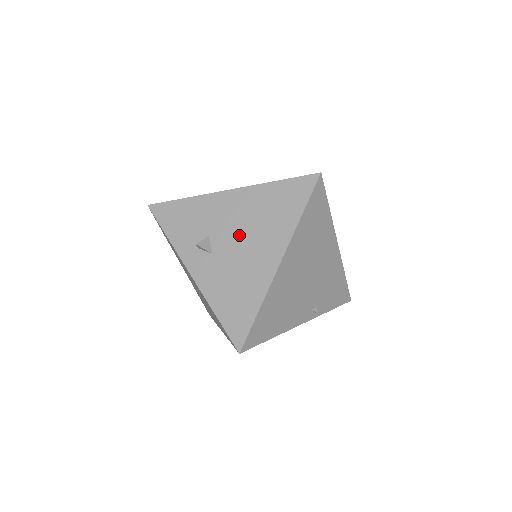
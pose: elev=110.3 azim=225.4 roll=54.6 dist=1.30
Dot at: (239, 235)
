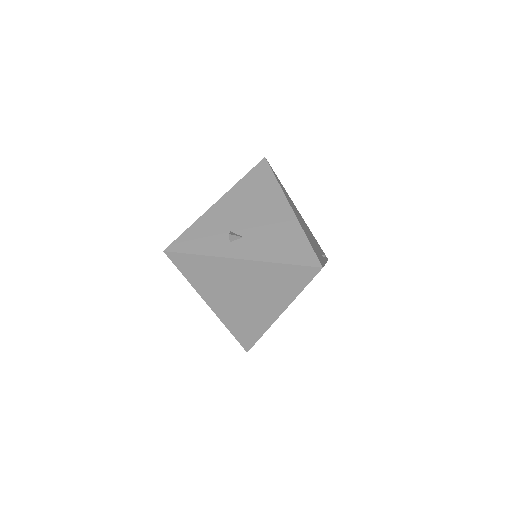
Dot at: (250, 215)
